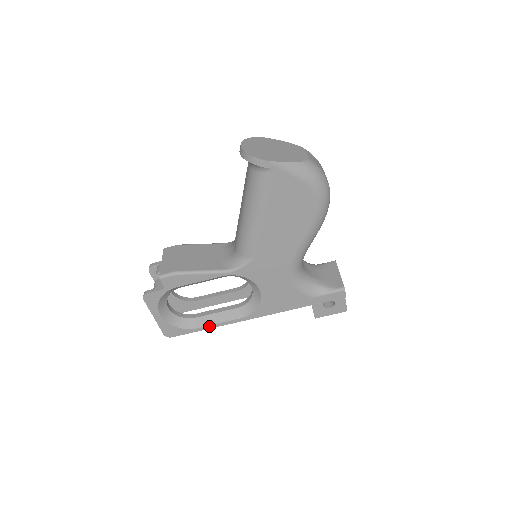
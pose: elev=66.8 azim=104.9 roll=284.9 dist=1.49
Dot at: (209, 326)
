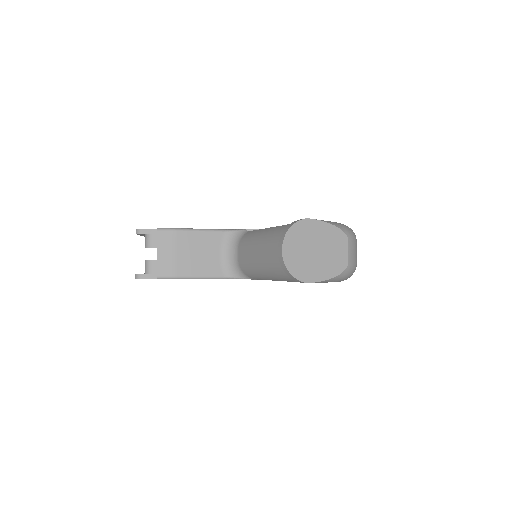
Dot at: occluded
